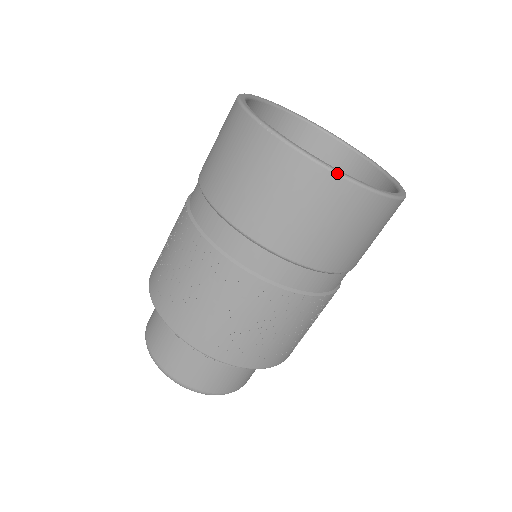
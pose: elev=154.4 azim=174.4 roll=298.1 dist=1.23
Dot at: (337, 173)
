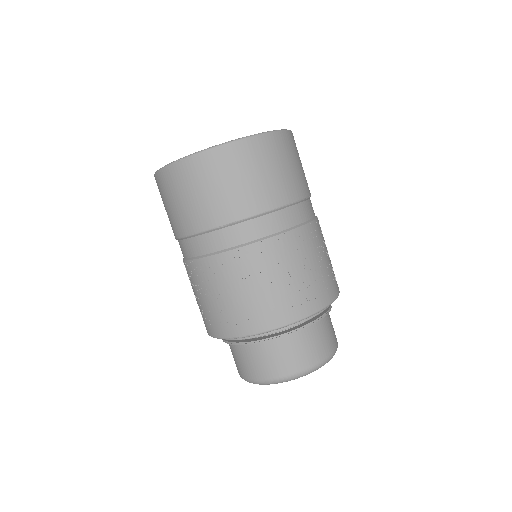
Dot at: (235, 141)
